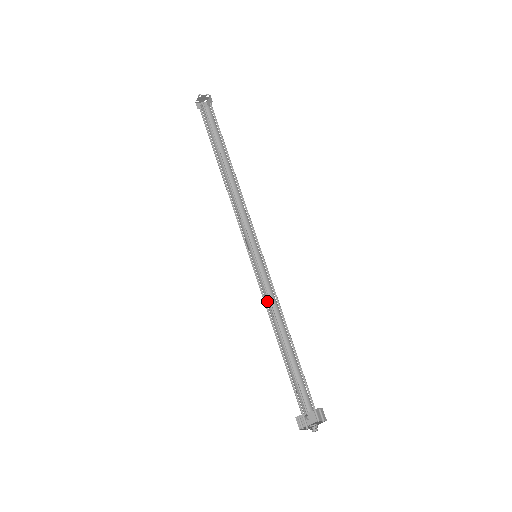
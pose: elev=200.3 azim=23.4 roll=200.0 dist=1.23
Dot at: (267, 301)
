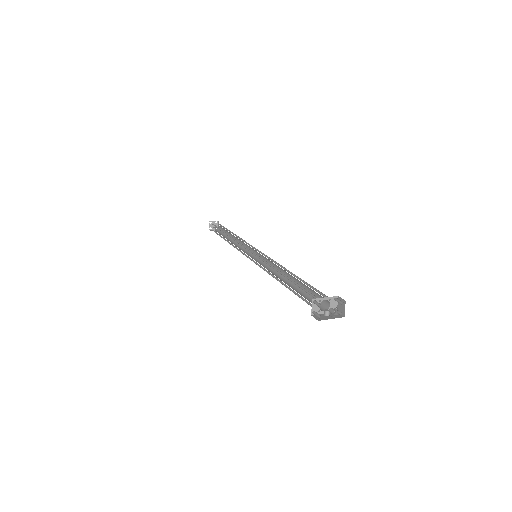
Dot at: occluded
